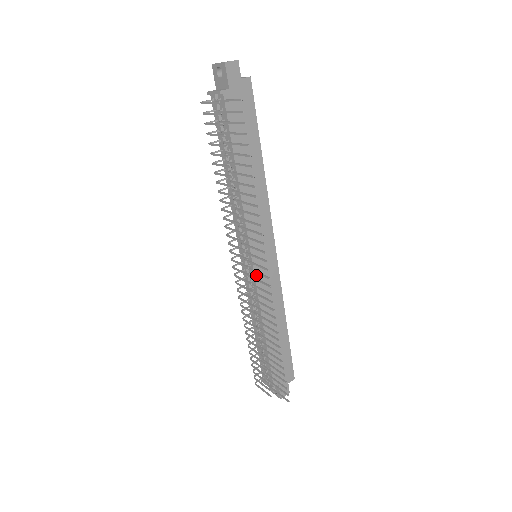
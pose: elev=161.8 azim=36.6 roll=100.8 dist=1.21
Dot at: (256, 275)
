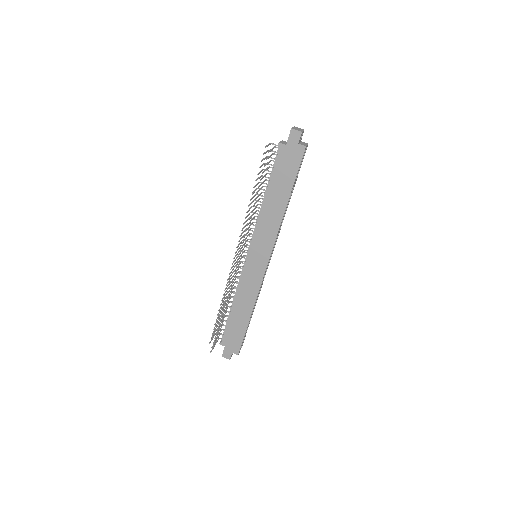
Dot at: (246, 265)
